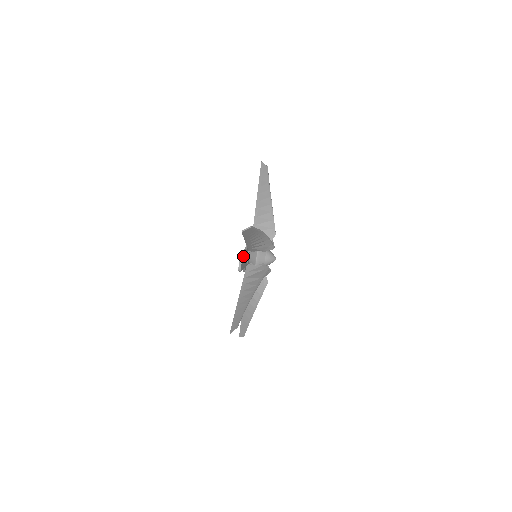
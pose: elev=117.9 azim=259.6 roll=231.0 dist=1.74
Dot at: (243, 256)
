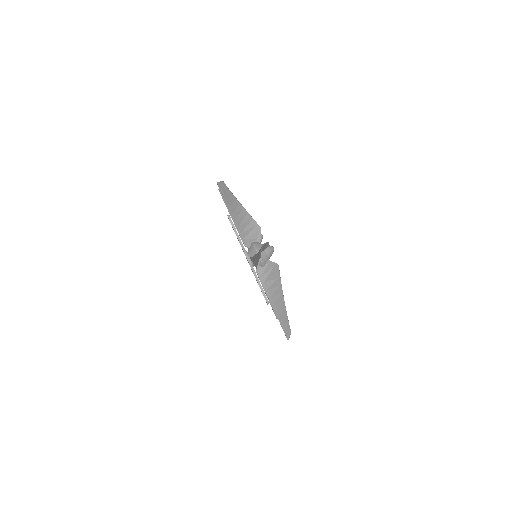
Dot at: (266, 297)
